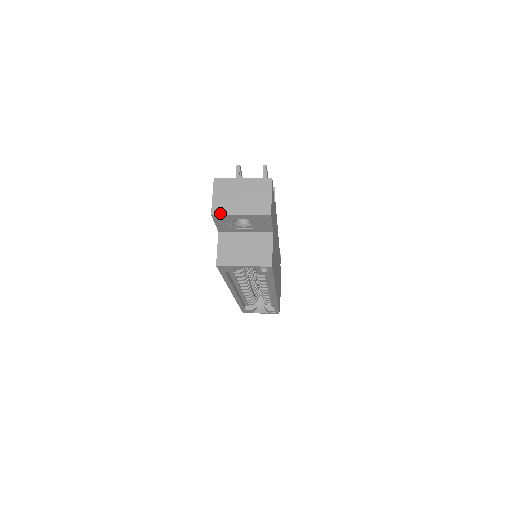
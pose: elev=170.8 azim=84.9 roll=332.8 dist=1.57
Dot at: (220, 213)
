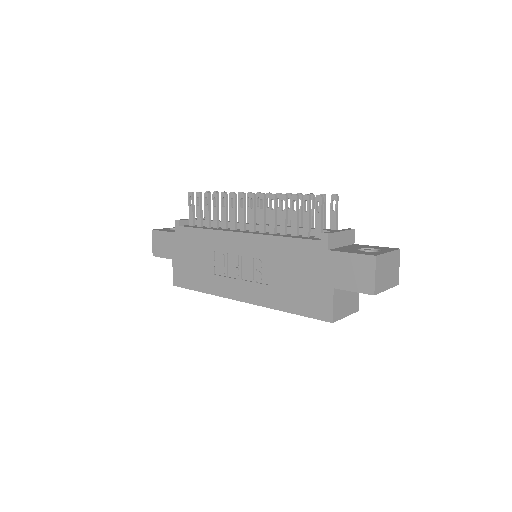
Dot at: (379, 292)
